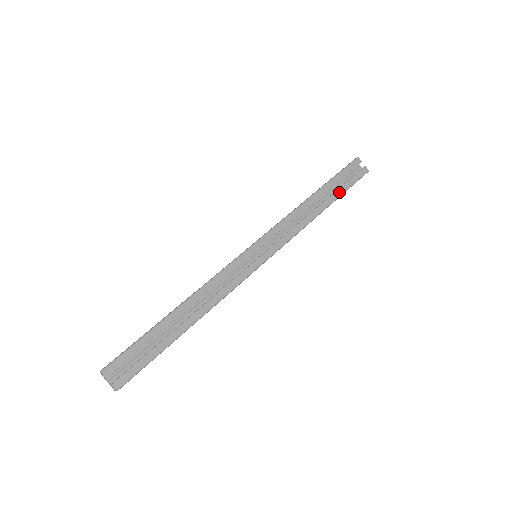
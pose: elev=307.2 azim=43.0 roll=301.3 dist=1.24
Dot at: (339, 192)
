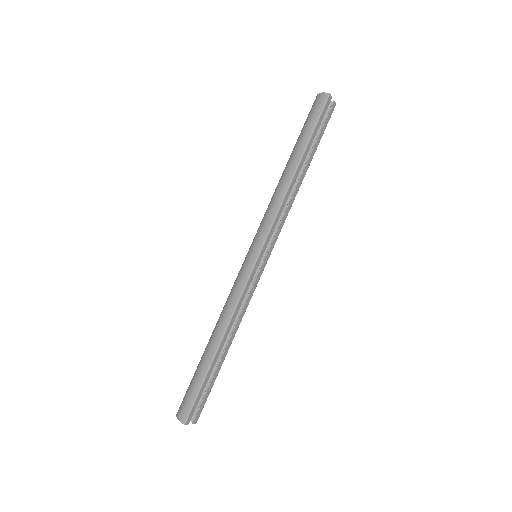
Dot at: (315, 149)
